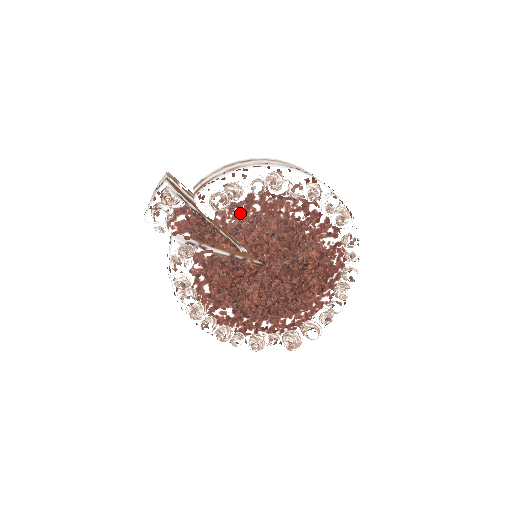
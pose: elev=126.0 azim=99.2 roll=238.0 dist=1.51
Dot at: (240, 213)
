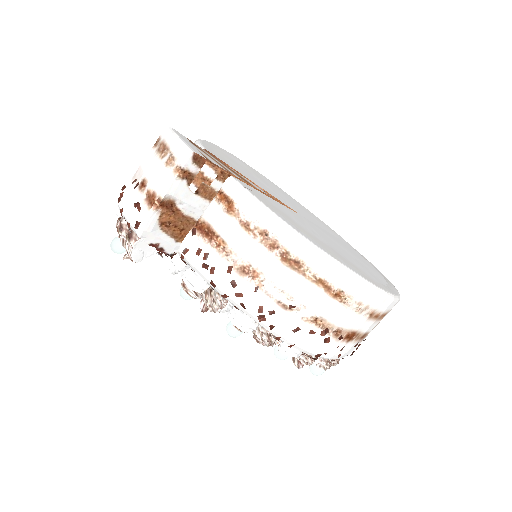
Dot at: occluded
